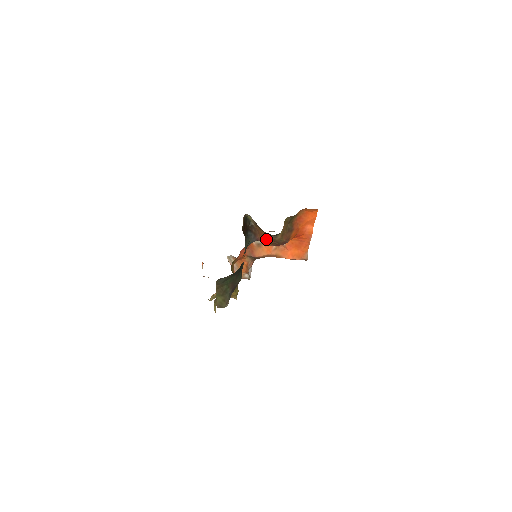
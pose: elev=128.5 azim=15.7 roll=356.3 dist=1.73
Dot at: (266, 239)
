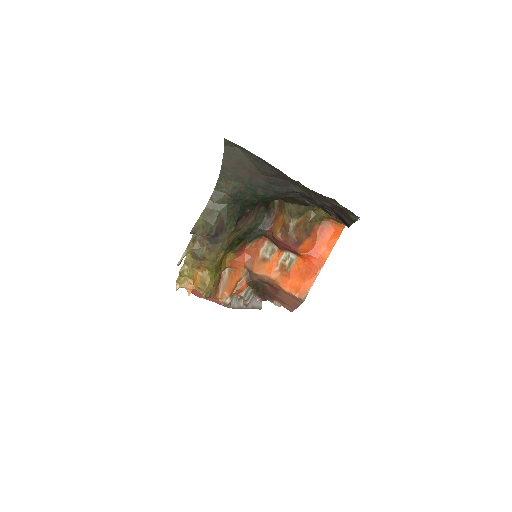
Dot at: (279, 225)
